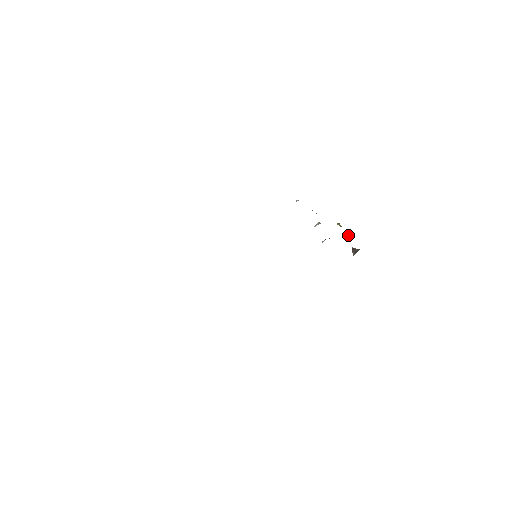
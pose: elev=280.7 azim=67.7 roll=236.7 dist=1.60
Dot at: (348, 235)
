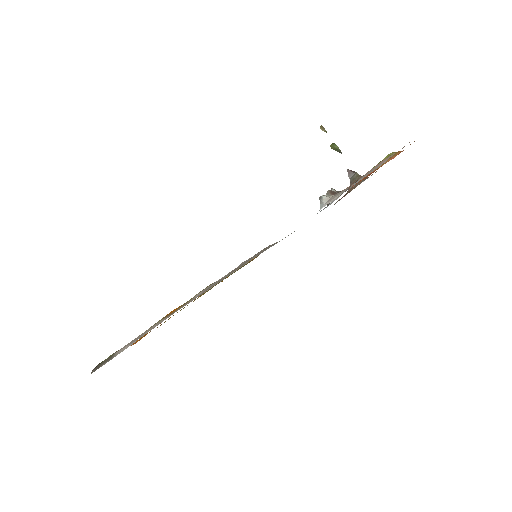
Dot at: (339, 149)
